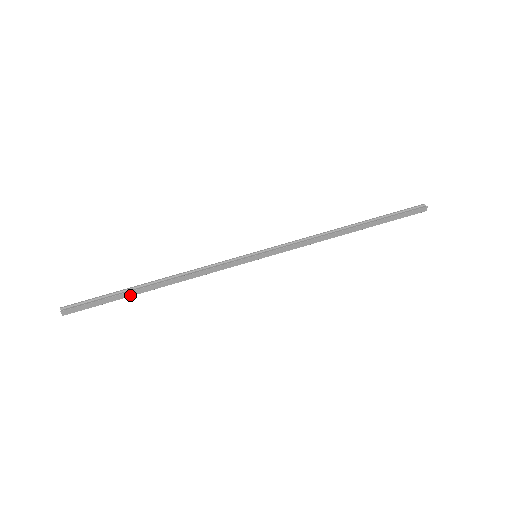
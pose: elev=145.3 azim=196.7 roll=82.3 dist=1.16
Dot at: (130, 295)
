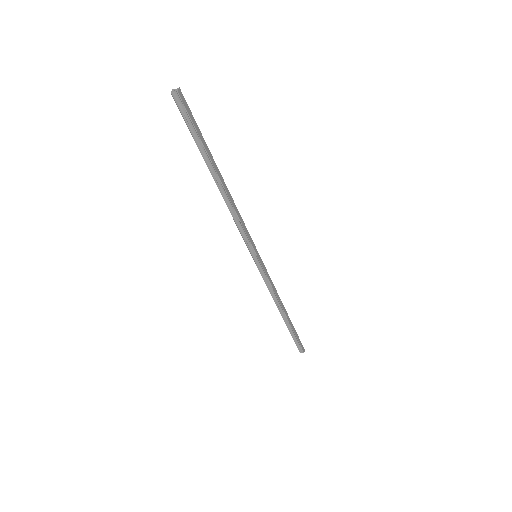
Dot at: (210, 158)
